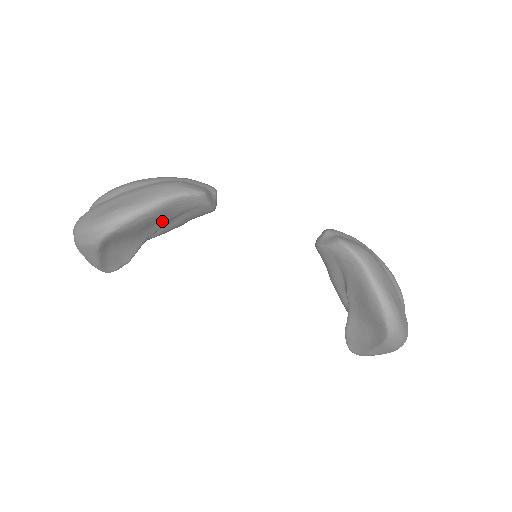
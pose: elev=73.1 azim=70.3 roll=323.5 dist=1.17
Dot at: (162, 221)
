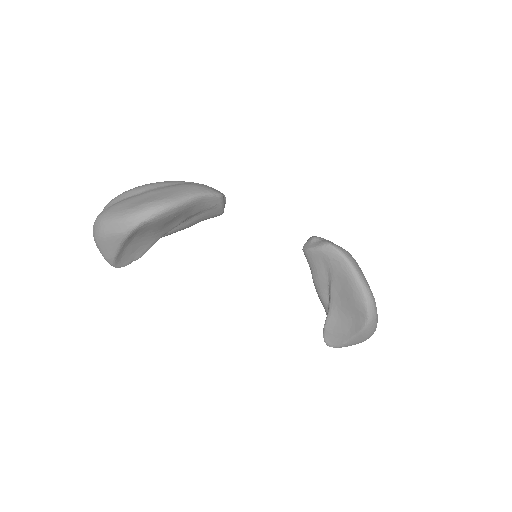
Dot at: (183, 218)
